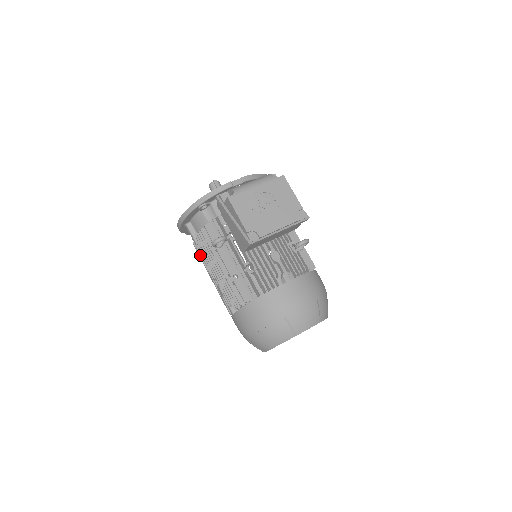
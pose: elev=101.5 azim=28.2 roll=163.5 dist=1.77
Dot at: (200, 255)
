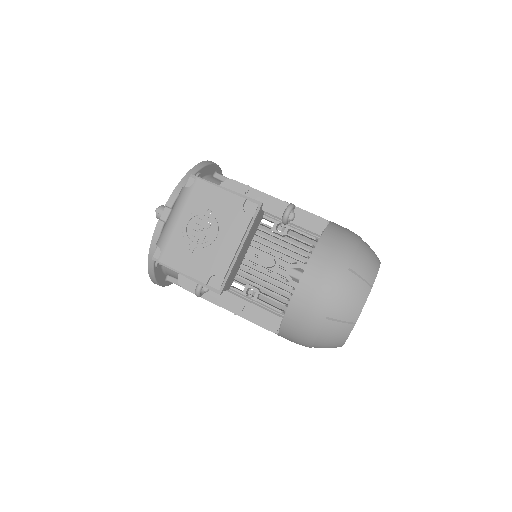
Dot at: occluded
